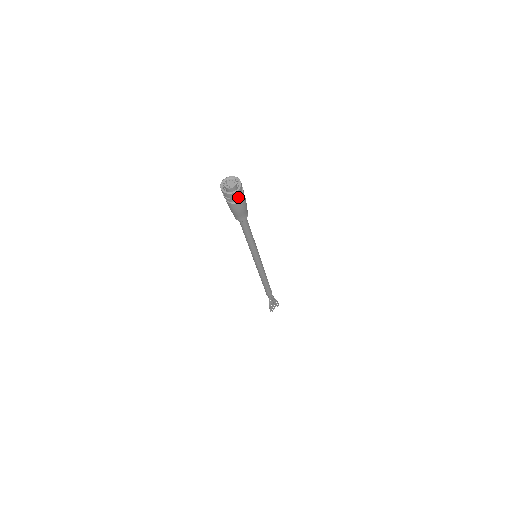
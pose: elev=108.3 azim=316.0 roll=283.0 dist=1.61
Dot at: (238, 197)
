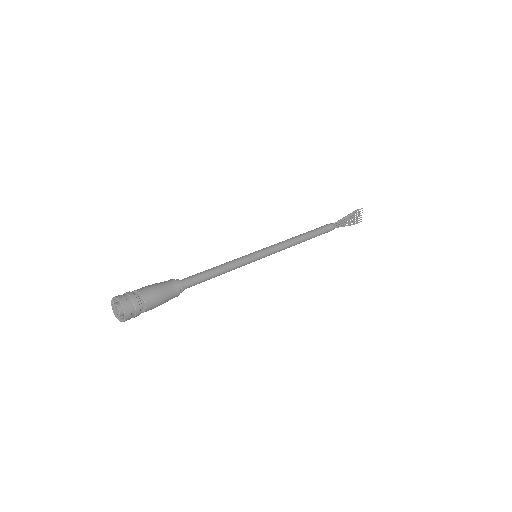
Dot at: (136, 312)
